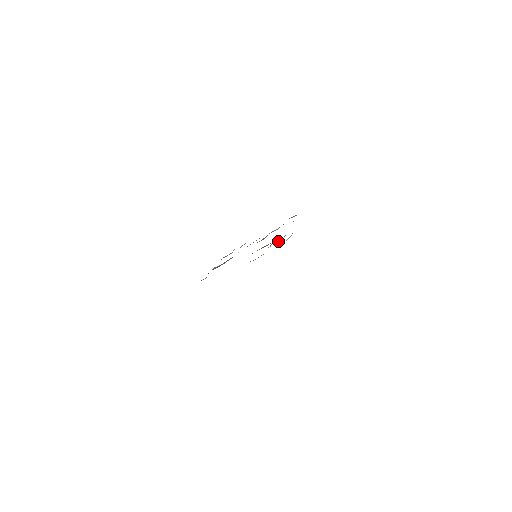
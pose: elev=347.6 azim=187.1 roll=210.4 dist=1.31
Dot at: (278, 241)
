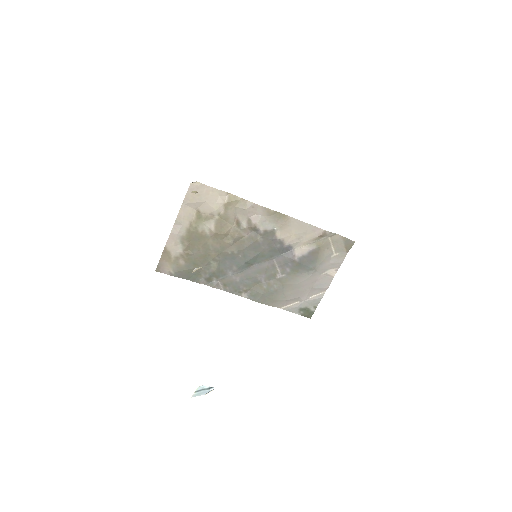
Dot at: (252, 223)
